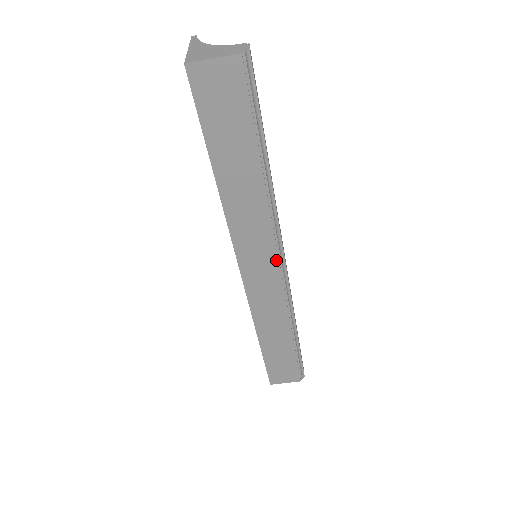
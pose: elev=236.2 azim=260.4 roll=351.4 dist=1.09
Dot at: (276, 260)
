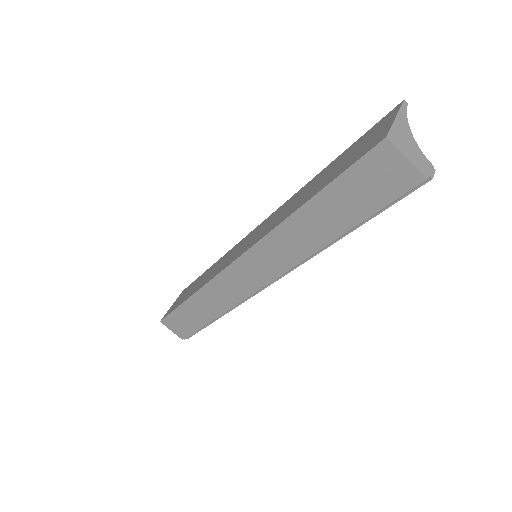
Dot at: (268, 279)
